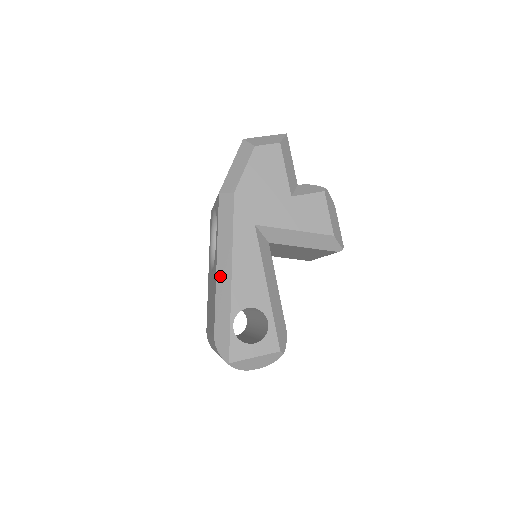
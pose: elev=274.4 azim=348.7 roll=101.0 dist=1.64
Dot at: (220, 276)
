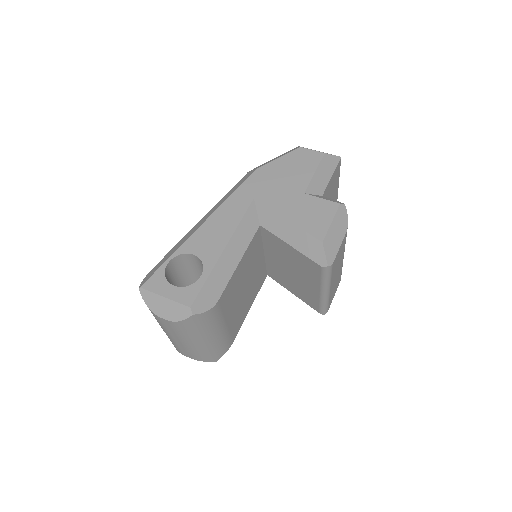
Dot at: (197, 225)
